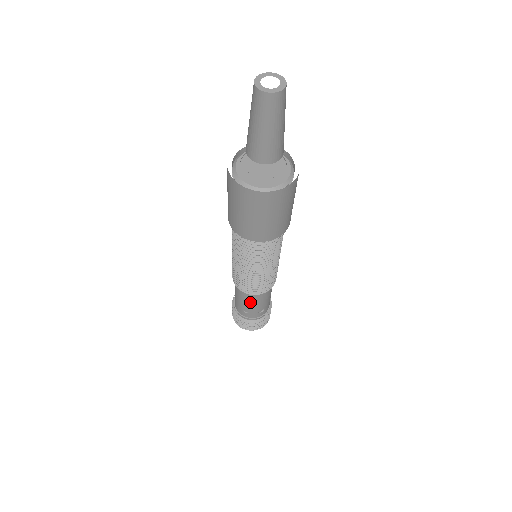
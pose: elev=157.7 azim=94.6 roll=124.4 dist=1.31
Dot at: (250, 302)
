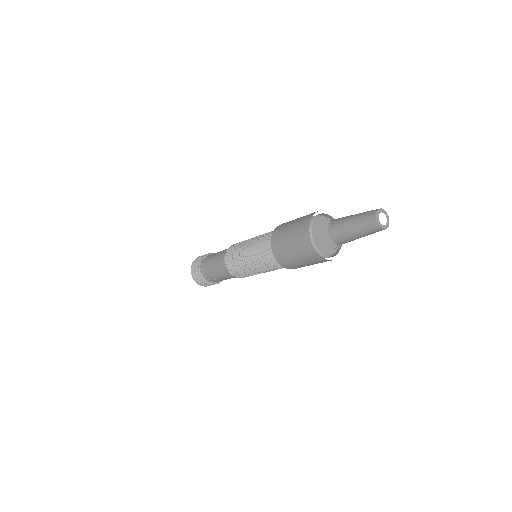
Dot at: (226, 277)
